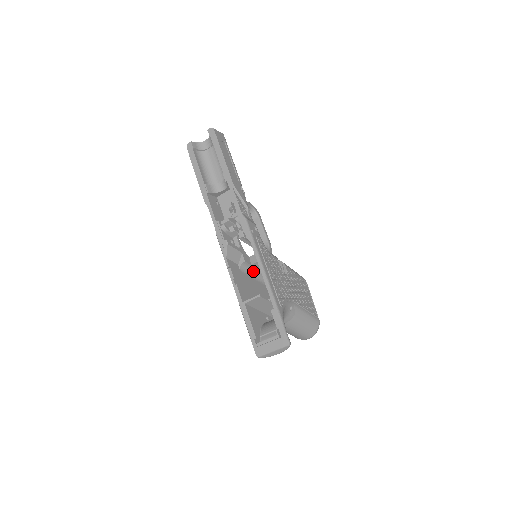
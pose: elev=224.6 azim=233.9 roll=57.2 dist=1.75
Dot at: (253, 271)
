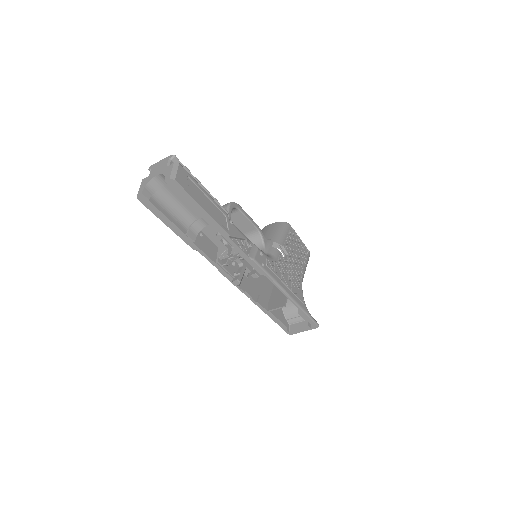
Dot at: occluded
